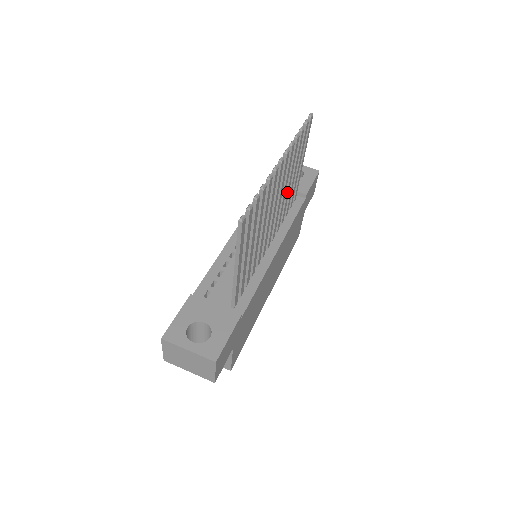
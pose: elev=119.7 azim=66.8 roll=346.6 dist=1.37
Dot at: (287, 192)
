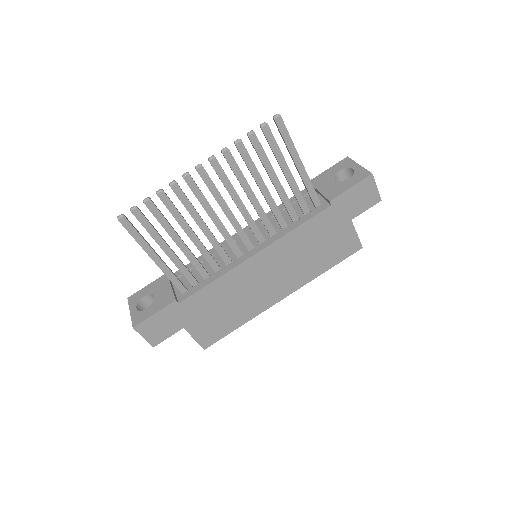
Dot at: (264, 197)
